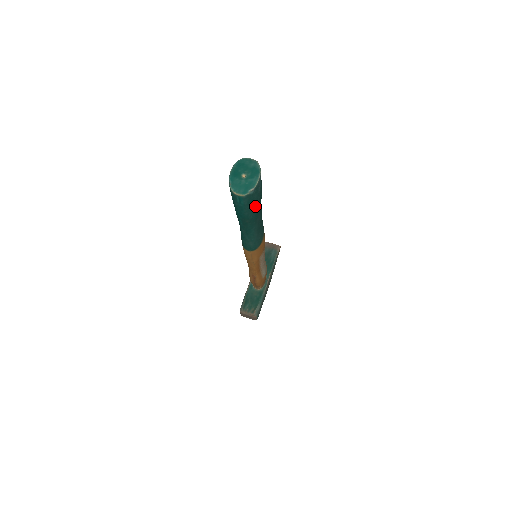
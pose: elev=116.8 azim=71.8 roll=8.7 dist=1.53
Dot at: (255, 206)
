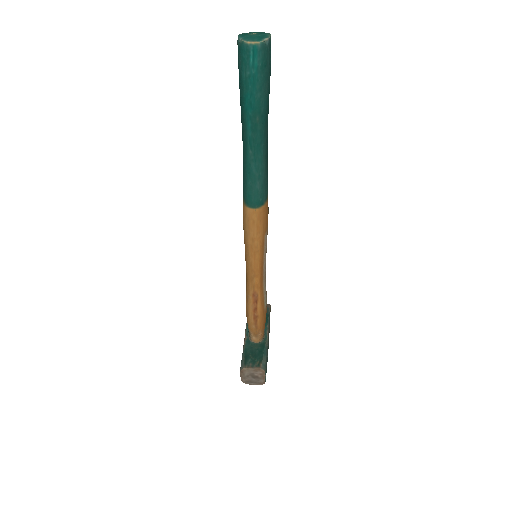
Dot at: (267, 87)
